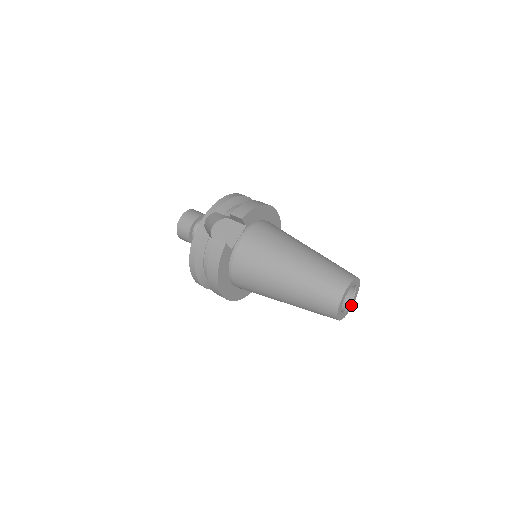
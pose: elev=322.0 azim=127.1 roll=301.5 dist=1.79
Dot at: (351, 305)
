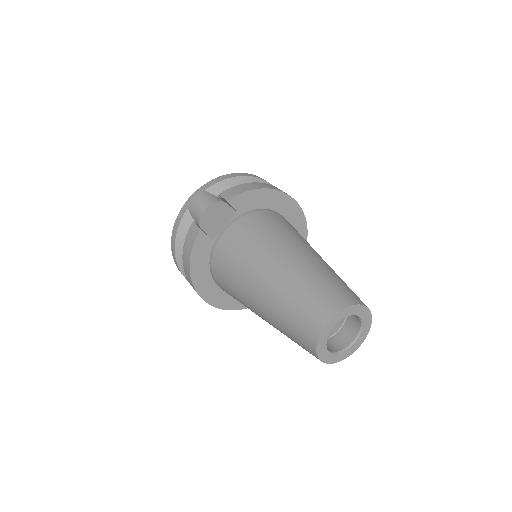
Dot at: (355, 345)
